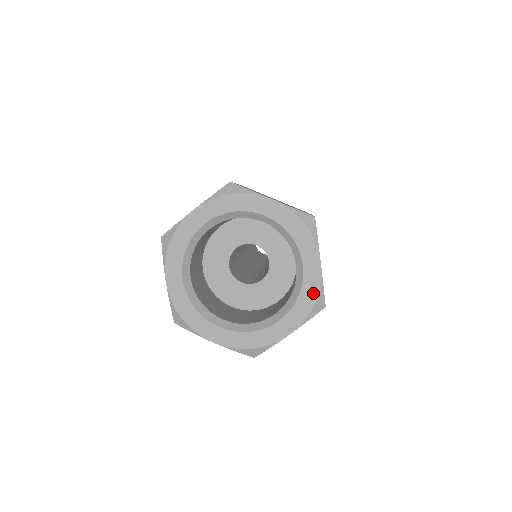
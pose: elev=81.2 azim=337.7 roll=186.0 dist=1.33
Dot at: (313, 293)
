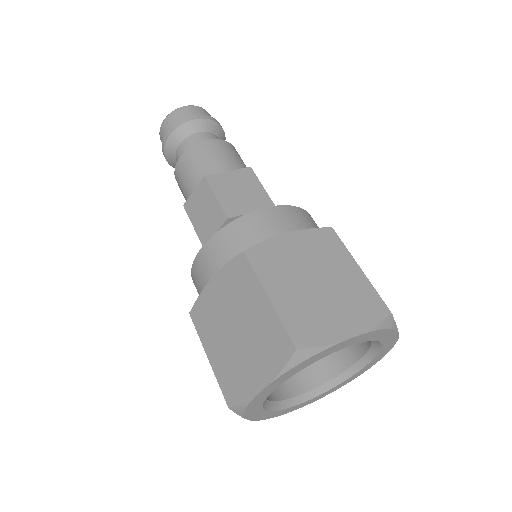
Dot at: (343, 385)
